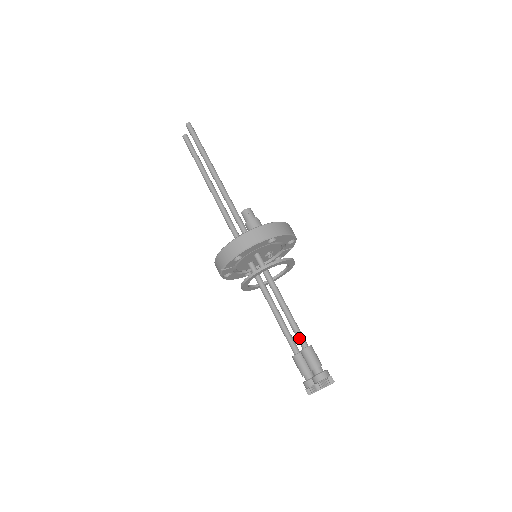
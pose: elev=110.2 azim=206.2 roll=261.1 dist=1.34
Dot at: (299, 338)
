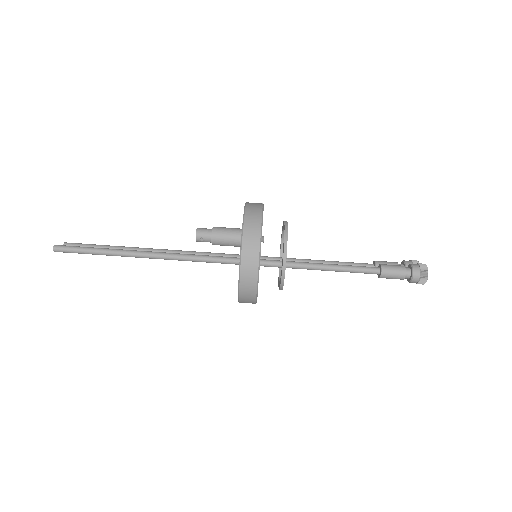
Dot at: occluded
